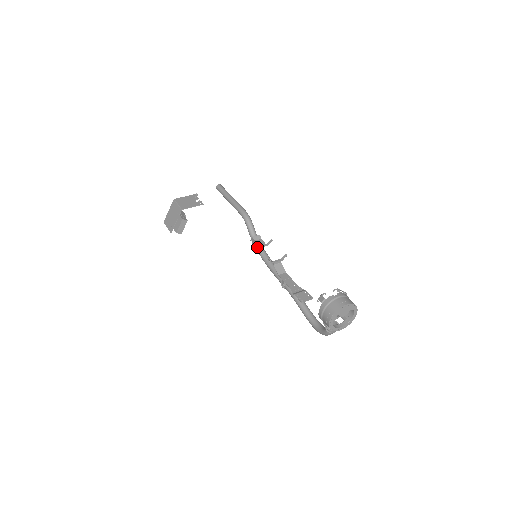
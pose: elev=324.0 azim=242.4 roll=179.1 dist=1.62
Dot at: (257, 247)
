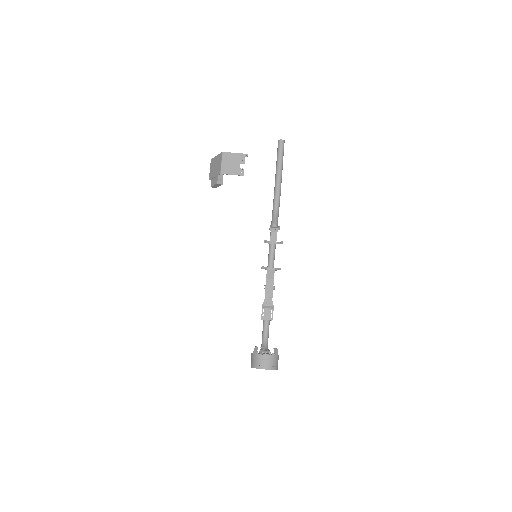
Dot at: occluded
